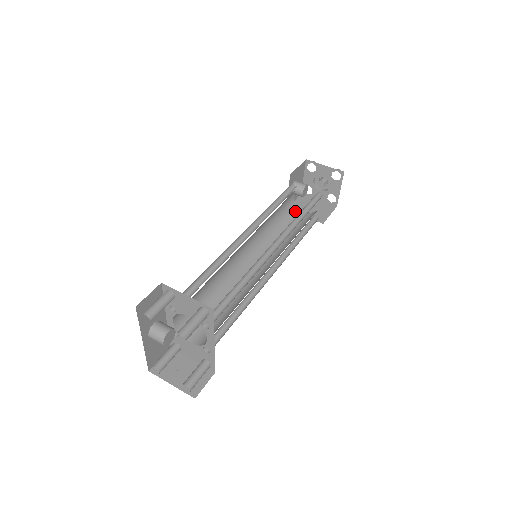
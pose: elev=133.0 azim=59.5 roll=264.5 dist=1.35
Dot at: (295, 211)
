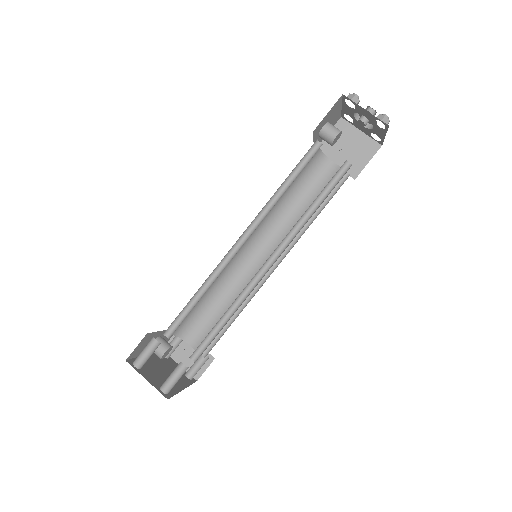
Dot at: (321, 164)
